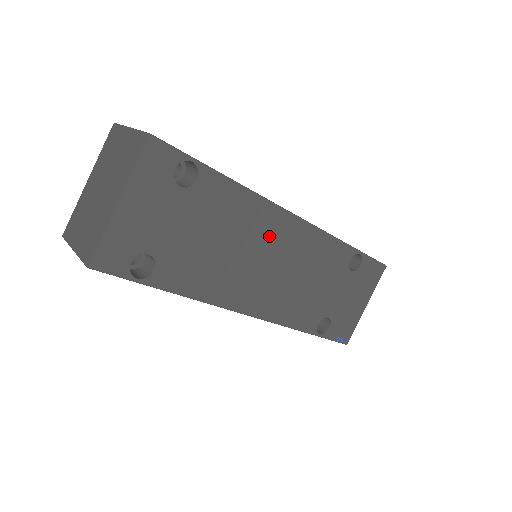
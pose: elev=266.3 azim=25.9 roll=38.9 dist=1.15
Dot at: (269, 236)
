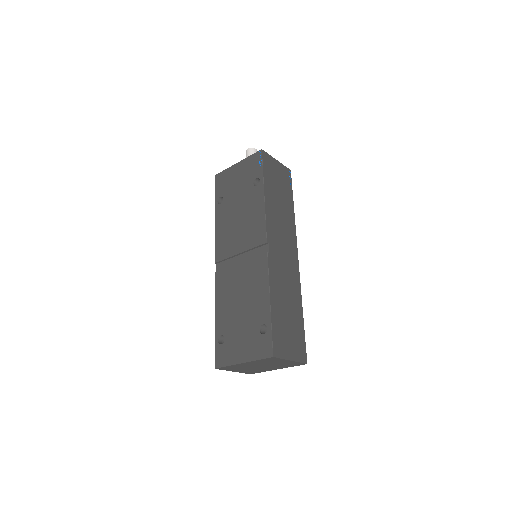
Dot at: occluded
